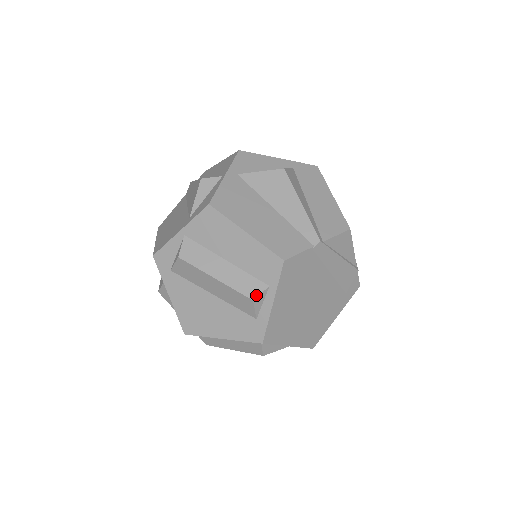
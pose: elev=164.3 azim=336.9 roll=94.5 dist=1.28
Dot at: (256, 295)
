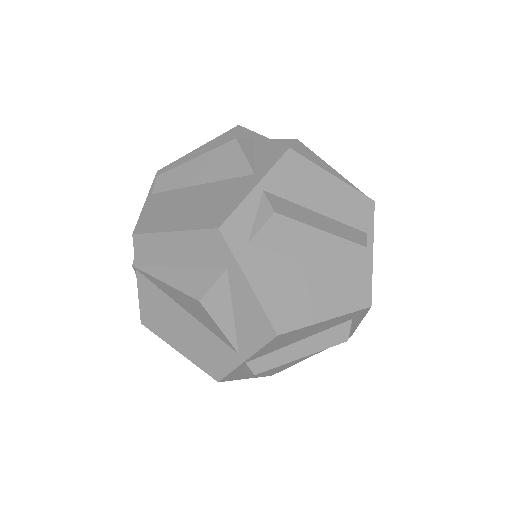
Dot at: (365, 242)
